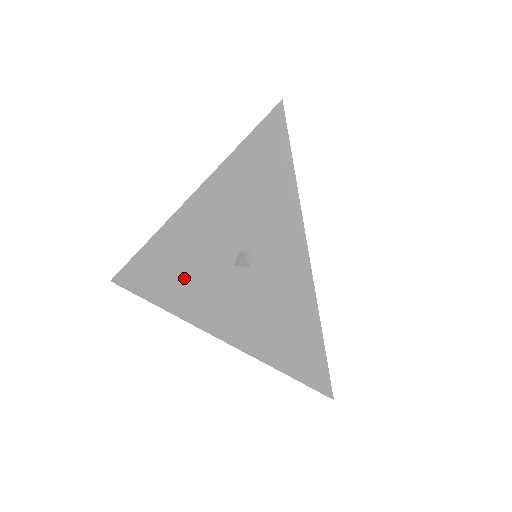
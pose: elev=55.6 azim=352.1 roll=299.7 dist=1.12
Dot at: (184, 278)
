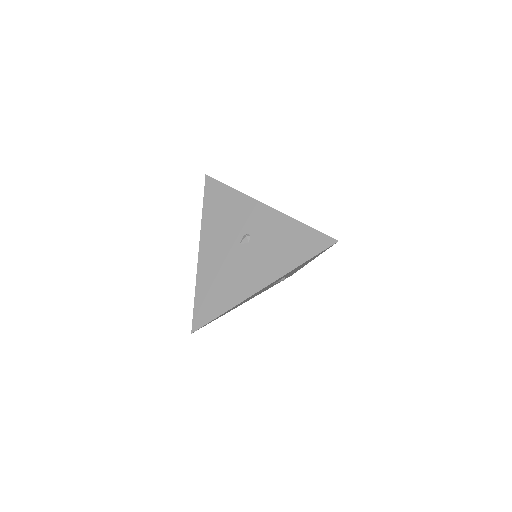
Dot at: (243, 302)
